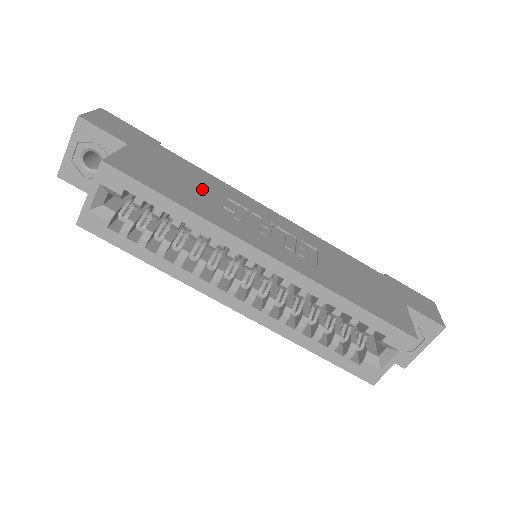
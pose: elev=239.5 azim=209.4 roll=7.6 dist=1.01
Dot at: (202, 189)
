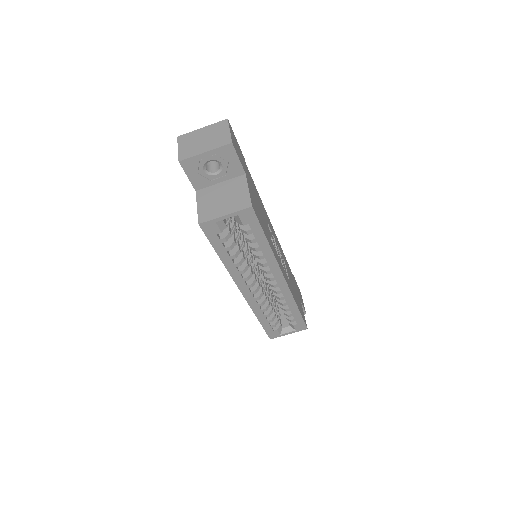
Dot at: (264, 218)
